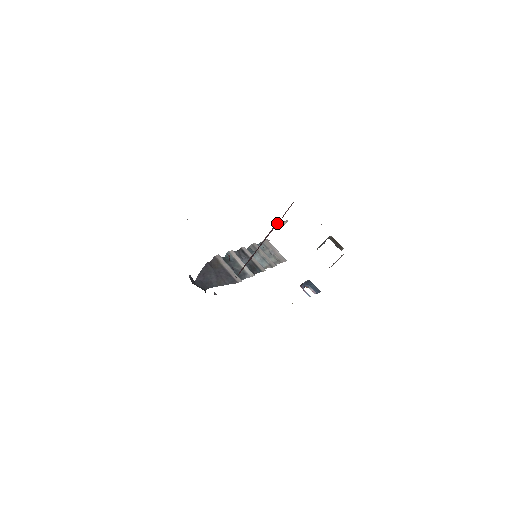
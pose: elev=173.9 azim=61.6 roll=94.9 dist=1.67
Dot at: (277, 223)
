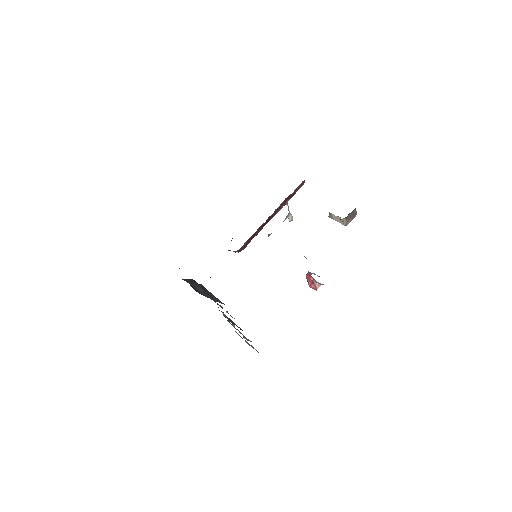
Dot at: (287, 204)
